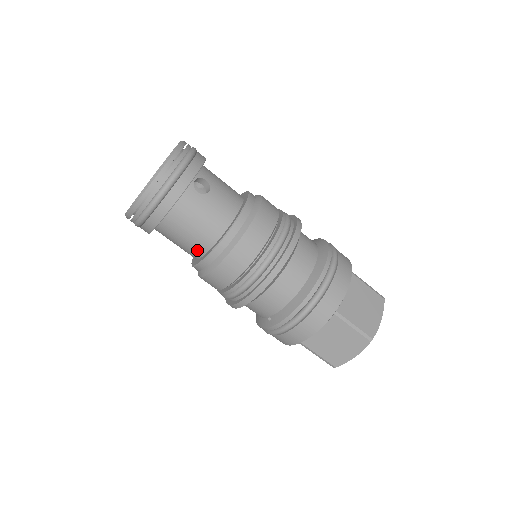
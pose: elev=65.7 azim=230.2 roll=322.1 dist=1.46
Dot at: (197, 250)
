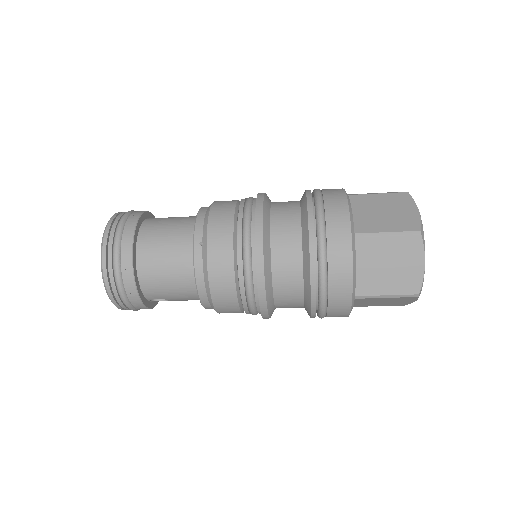
Dot at: occluded
